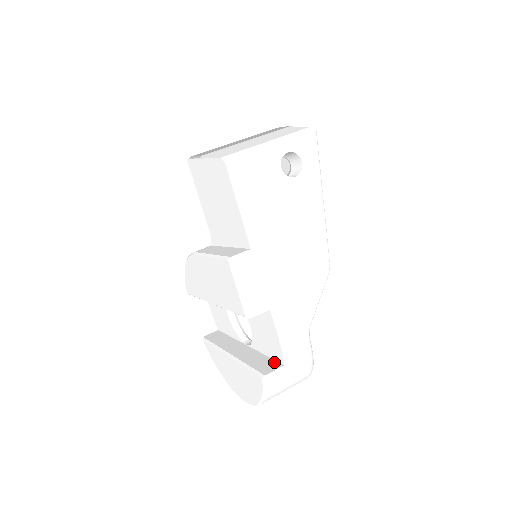
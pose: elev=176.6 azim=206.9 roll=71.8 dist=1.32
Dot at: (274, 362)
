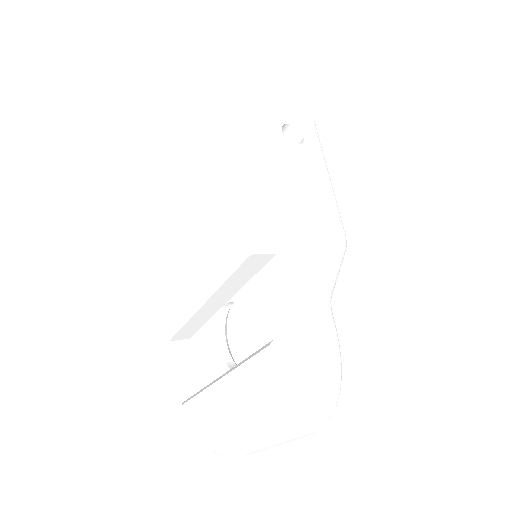
Dot at: occluded
